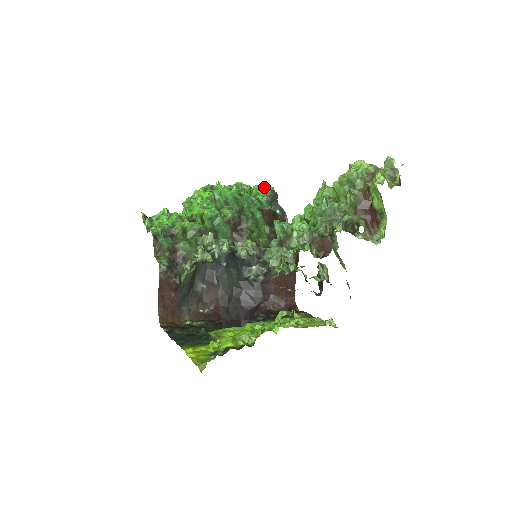
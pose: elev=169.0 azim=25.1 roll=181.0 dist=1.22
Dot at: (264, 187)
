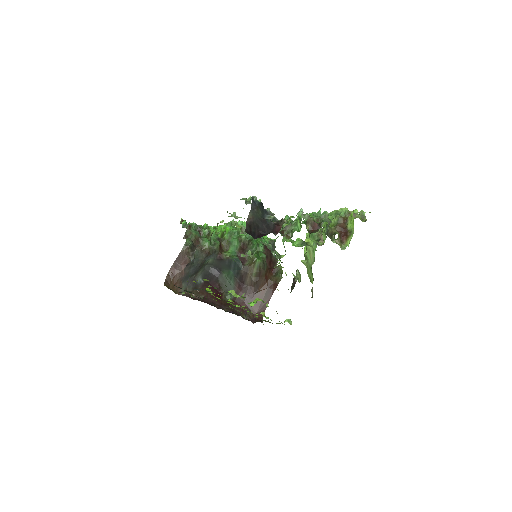
Dot at: occluded
